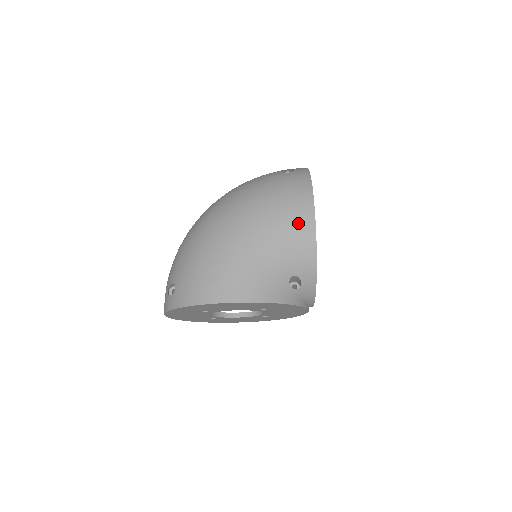
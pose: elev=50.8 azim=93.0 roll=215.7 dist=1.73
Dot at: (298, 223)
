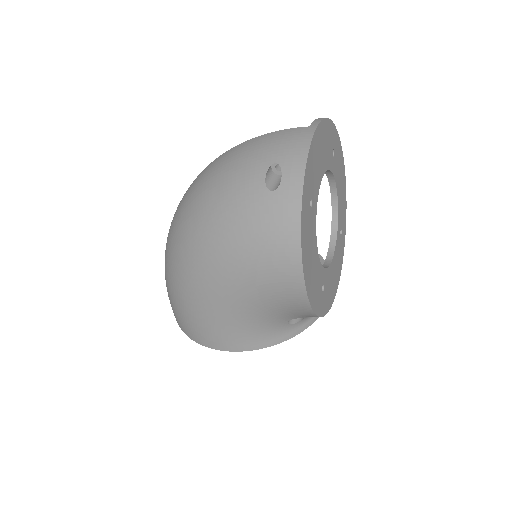
Dot at: (283, 291)
